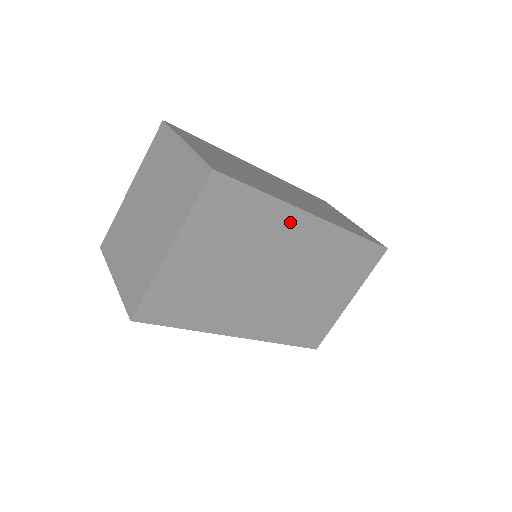
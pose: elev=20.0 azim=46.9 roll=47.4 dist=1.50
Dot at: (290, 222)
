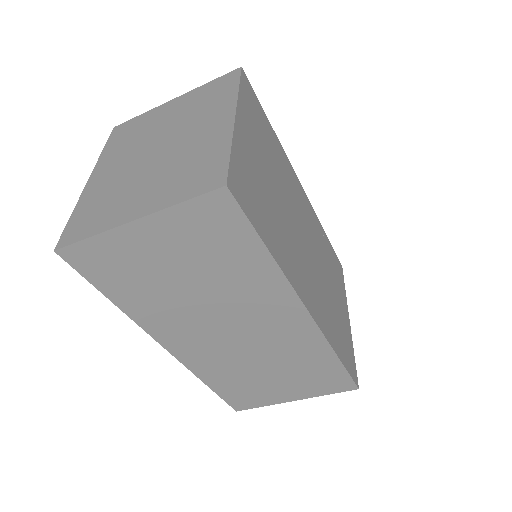
Dot at: (291, 174)
